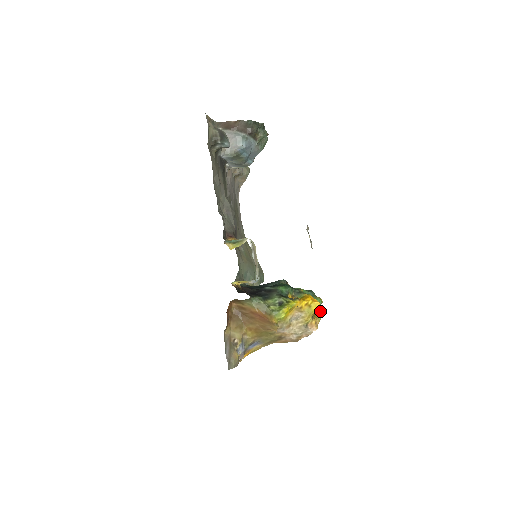
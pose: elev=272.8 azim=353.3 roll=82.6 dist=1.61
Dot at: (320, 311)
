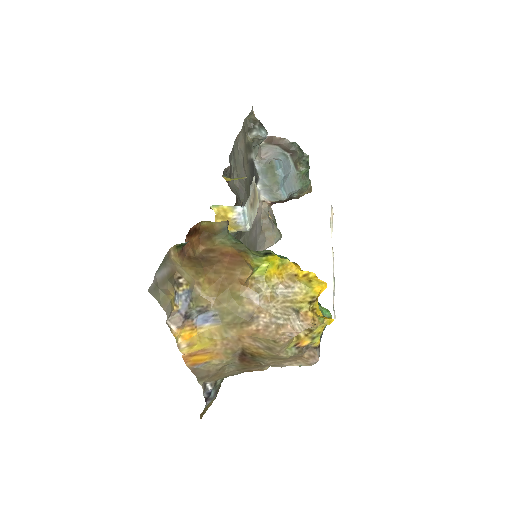
Dot at: (325, 317)
